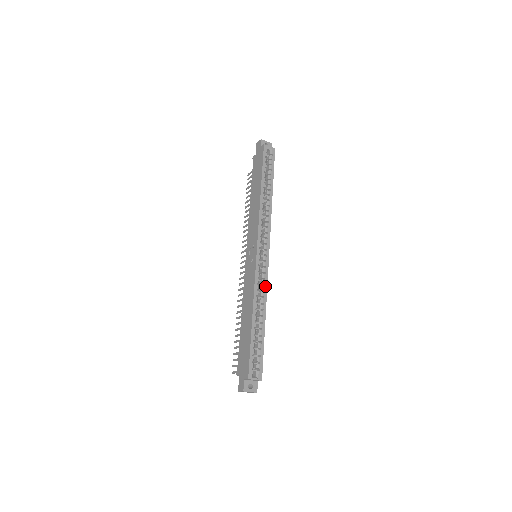
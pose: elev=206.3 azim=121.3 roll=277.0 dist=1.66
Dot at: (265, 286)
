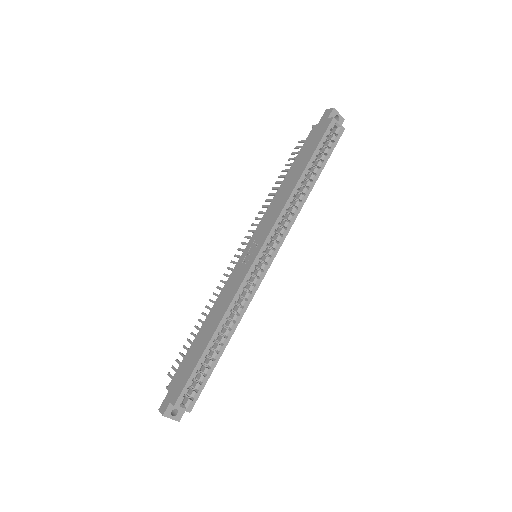
Dot at: (248, 301)
